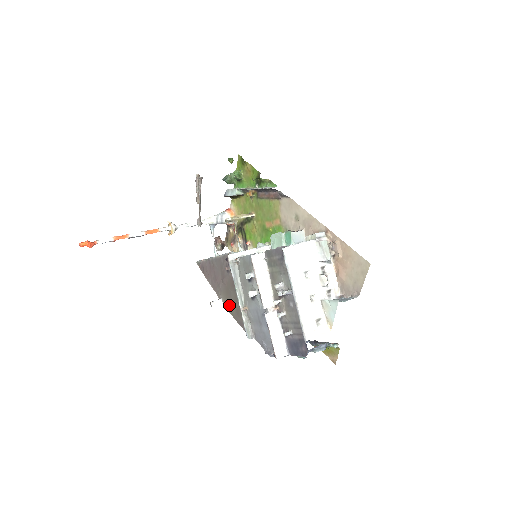
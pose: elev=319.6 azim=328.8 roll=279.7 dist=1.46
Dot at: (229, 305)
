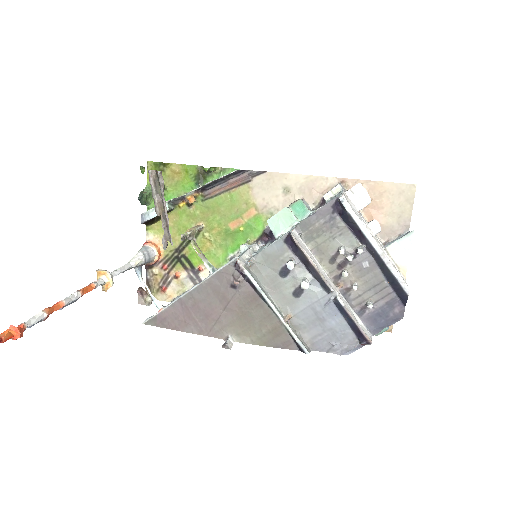
Dot at: (252, 333)
